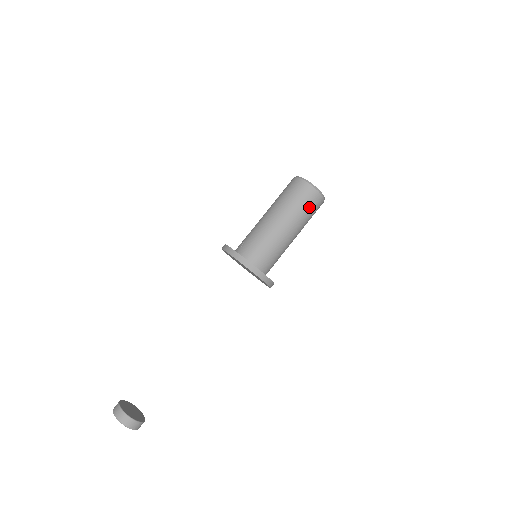
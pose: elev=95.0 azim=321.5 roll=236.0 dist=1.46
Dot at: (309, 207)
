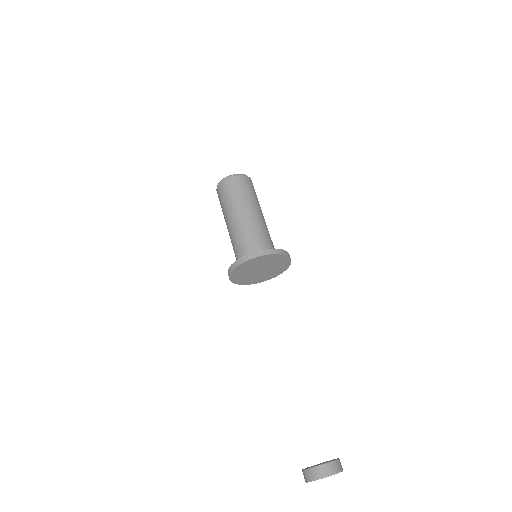
Dot at: (247, 188)
